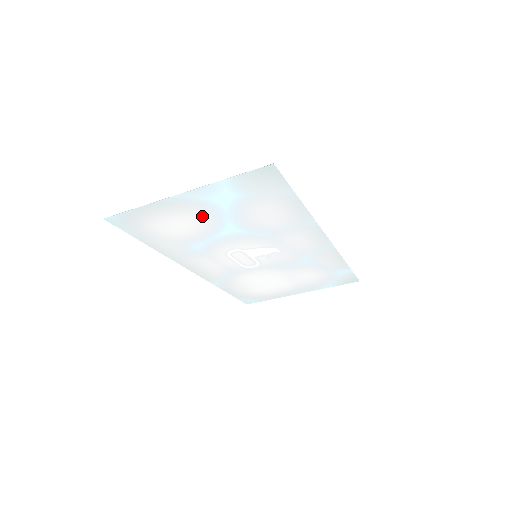
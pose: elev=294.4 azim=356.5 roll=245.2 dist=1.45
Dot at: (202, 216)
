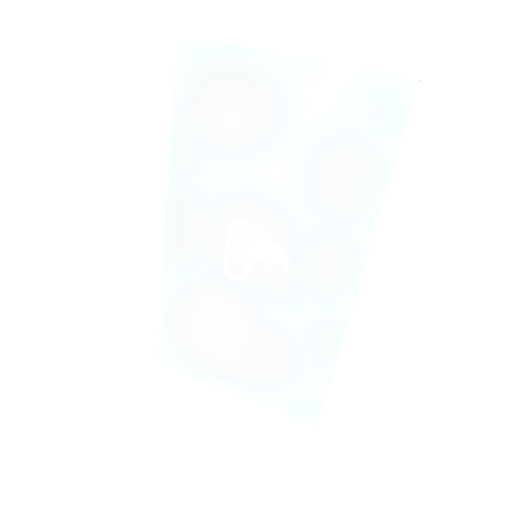
Dot at: (271, 118)
